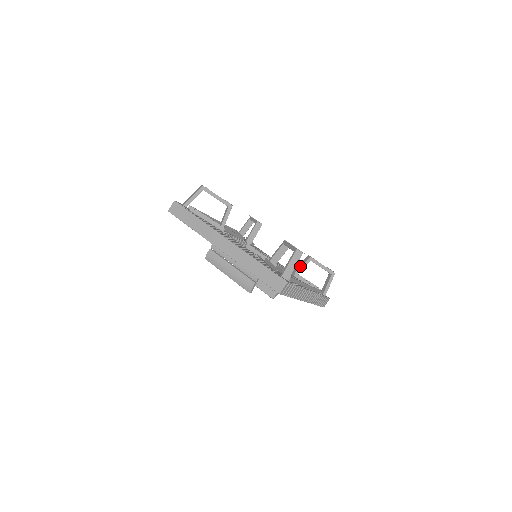
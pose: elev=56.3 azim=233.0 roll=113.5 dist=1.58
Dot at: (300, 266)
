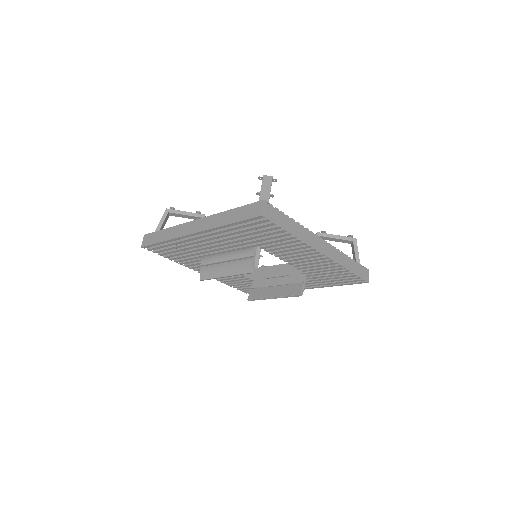
Dot at: occluded
